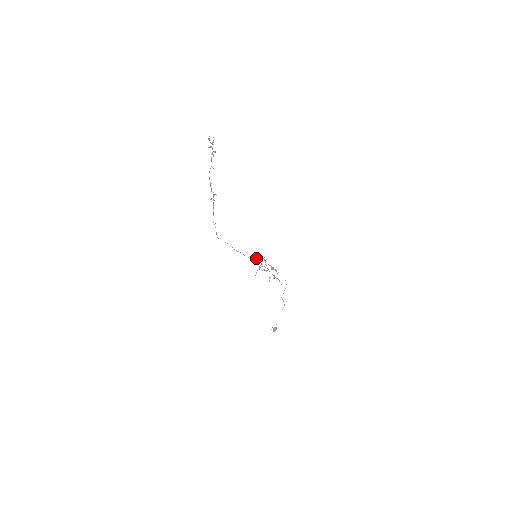
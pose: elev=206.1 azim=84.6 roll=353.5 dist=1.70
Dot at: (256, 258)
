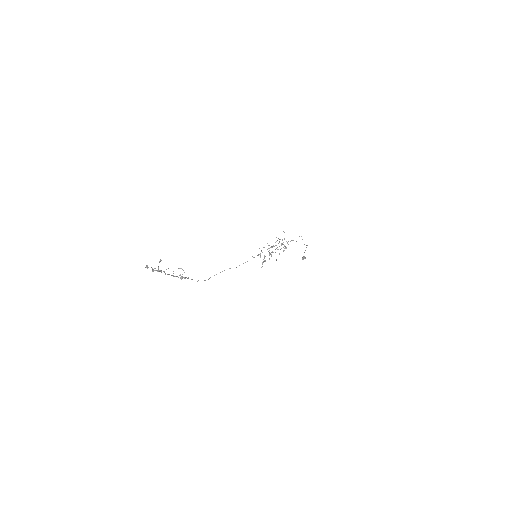
Dot at: (257, 255)
